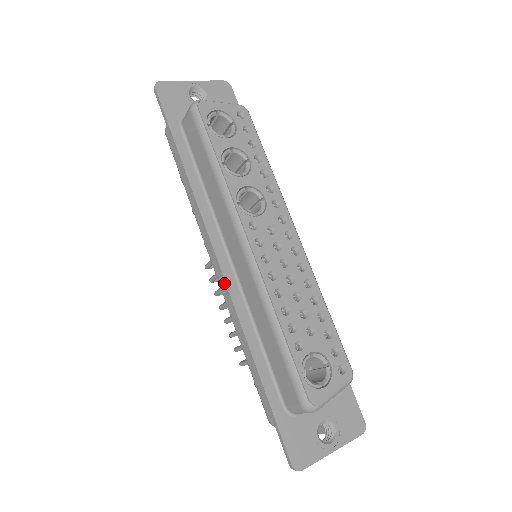
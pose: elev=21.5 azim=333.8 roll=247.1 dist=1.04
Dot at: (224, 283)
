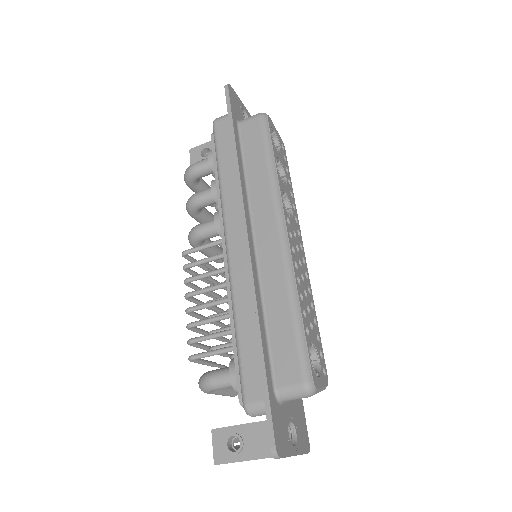
Dot at: (248, 254)
